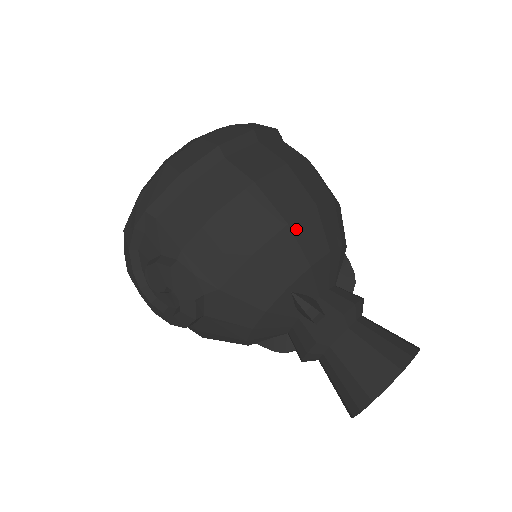
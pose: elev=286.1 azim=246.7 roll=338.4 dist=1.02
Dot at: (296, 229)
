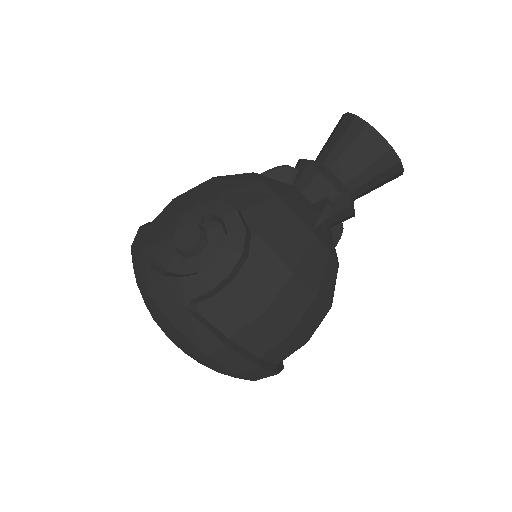
Dot at: occluded
